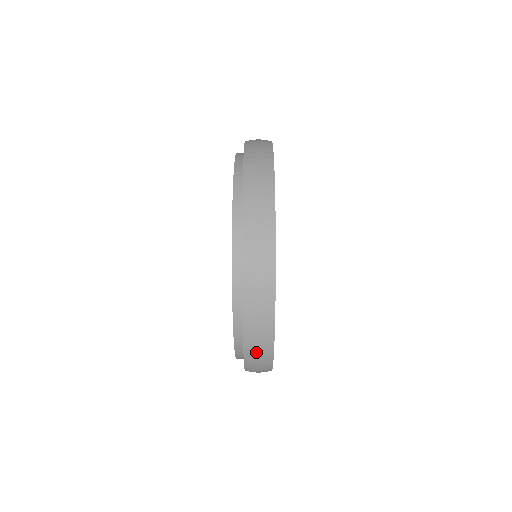
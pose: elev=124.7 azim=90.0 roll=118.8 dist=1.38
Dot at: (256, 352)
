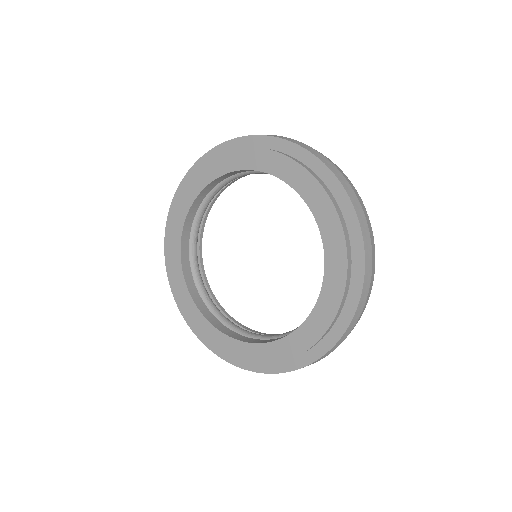
Dot at: (300, 143)
